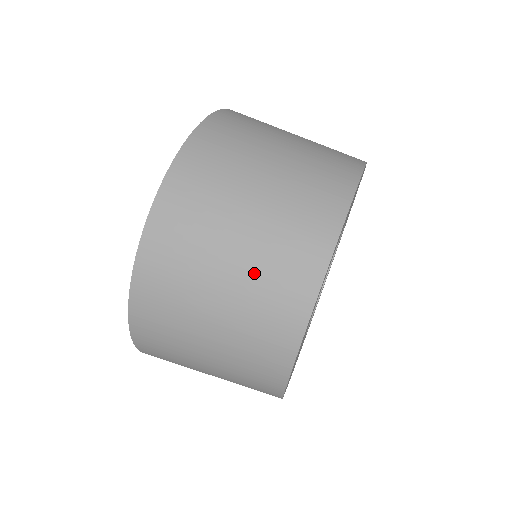
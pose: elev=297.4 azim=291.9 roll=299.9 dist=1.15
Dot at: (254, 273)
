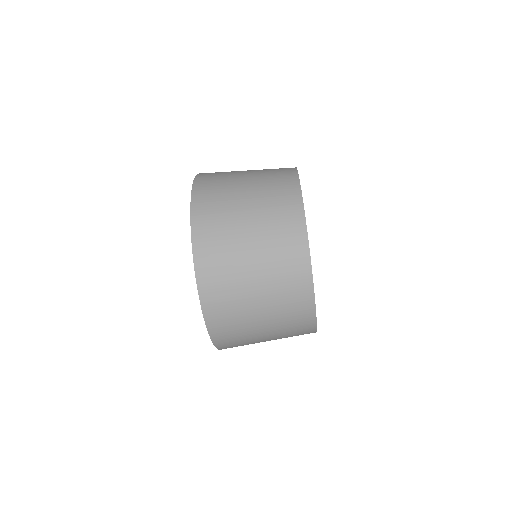
Dot at: (275, 303)
